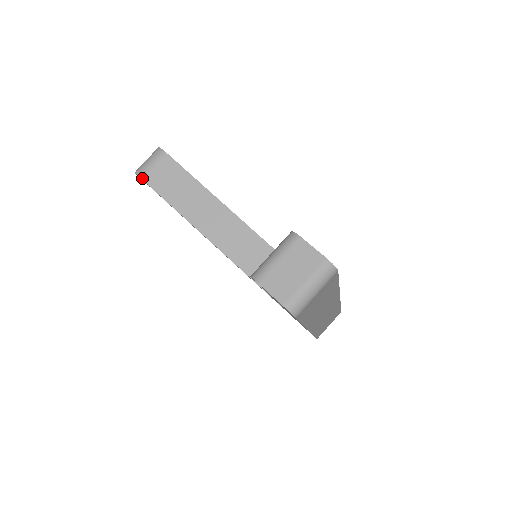
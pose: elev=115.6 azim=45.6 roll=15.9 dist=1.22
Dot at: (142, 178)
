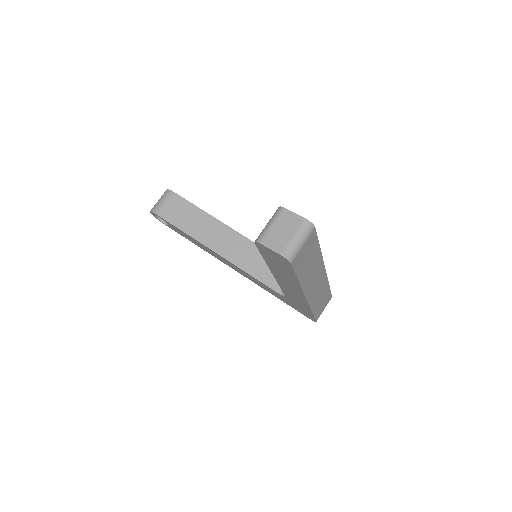
Dot at: (157, 214)
